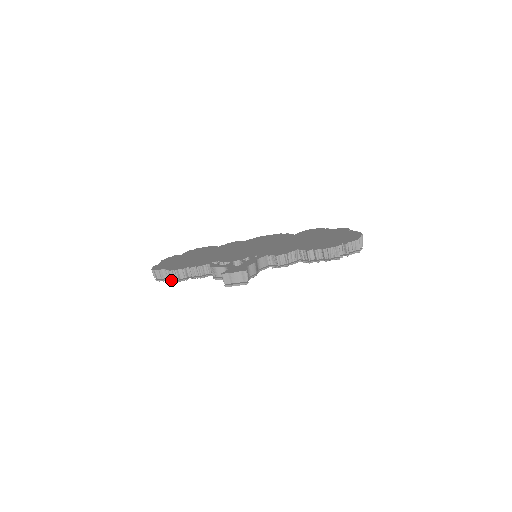
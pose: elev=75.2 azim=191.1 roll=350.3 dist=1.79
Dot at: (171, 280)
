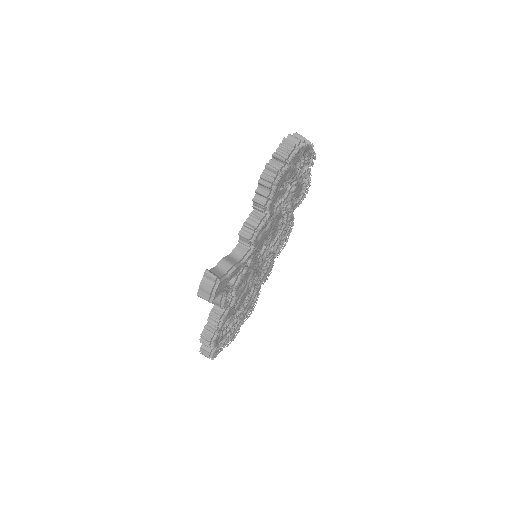
Dot at: (211, 347)
